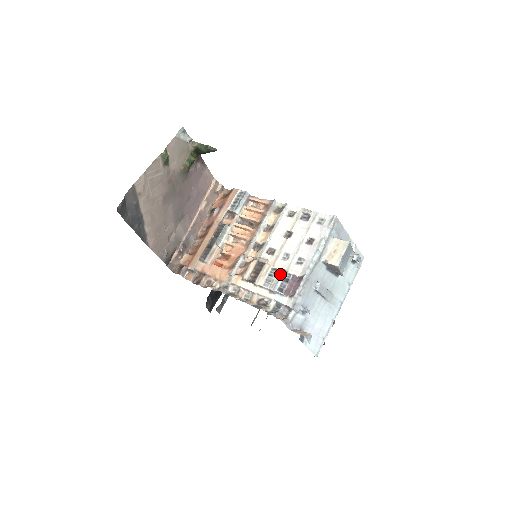
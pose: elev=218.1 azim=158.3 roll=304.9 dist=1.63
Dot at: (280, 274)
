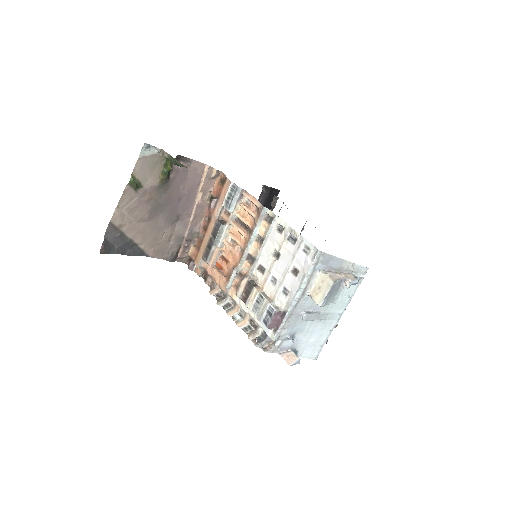
Dot at: (265, 306)
